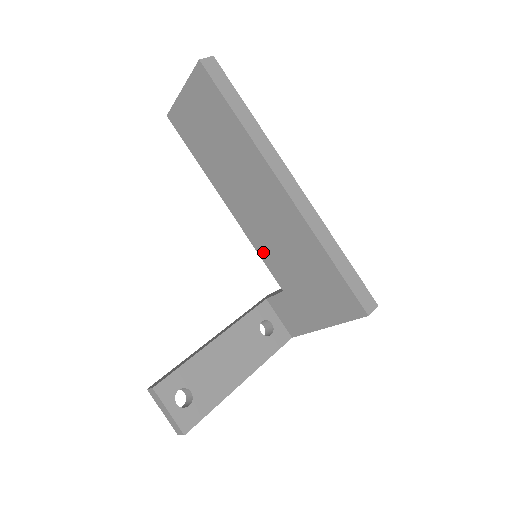
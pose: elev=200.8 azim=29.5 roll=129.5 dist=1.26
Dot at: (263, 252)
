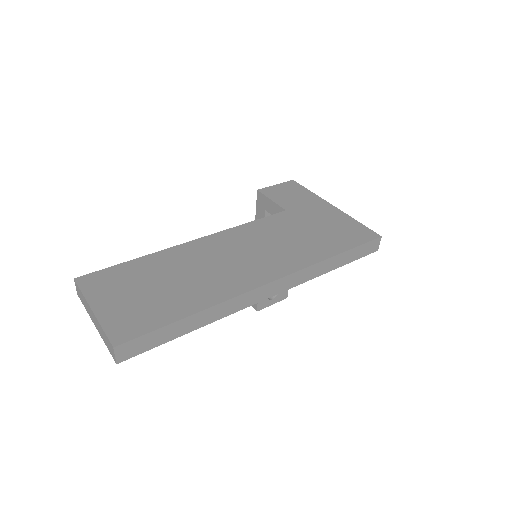
Dot at: occluded
